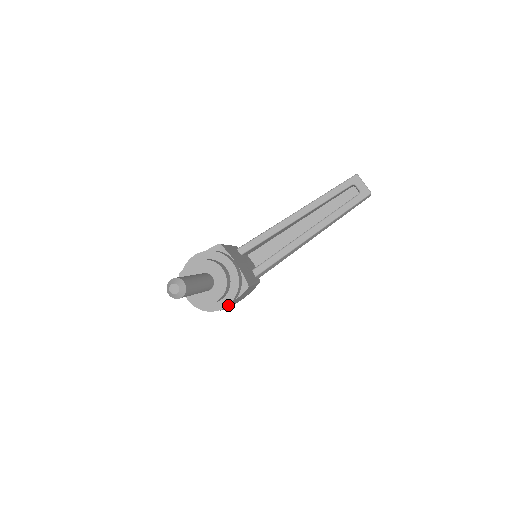
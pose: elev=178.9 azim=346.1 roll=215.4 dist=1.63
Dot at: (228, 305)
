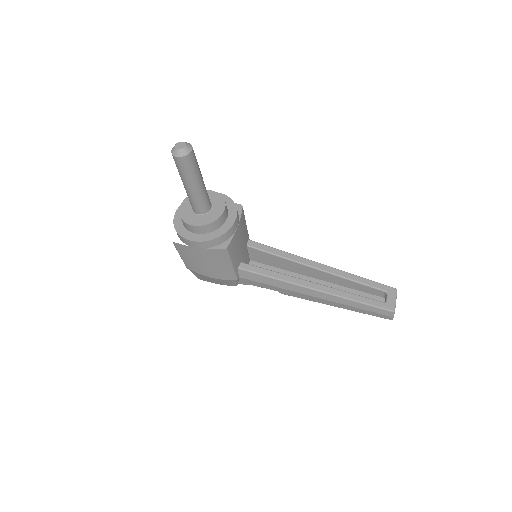
Dot at: (196, 243)
